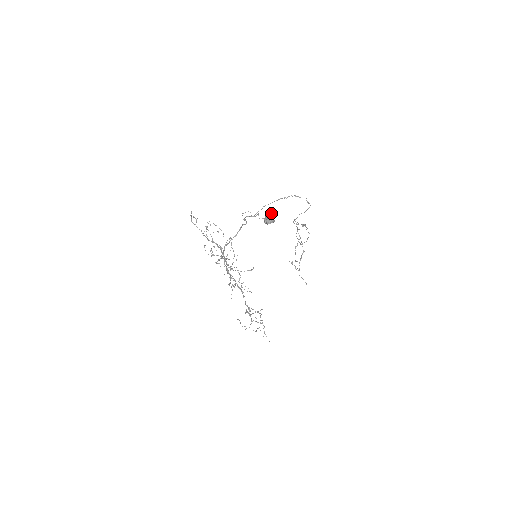
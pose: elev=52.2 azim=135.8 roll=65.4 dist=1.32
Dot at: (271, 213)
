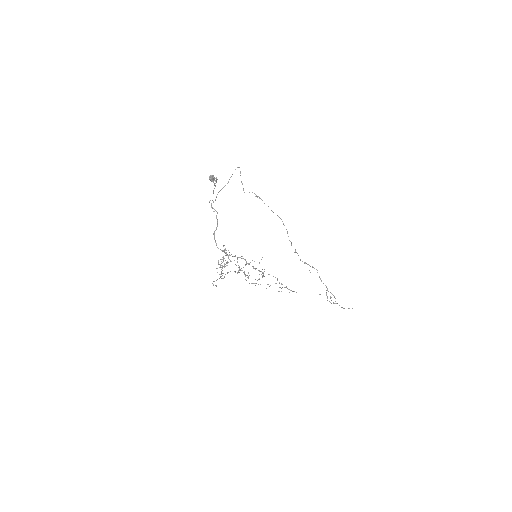
Dot at: (213, 176)
